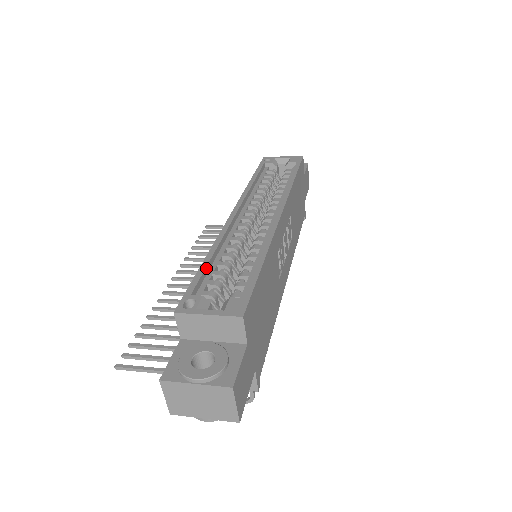
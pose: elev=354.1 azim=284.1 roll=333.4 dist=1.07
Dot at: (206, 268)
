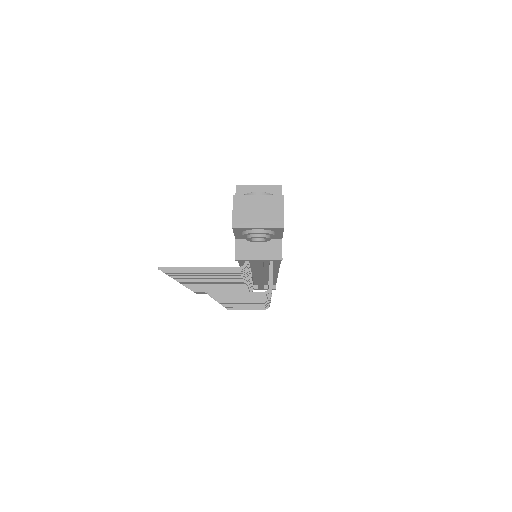
Dot at: occluded
